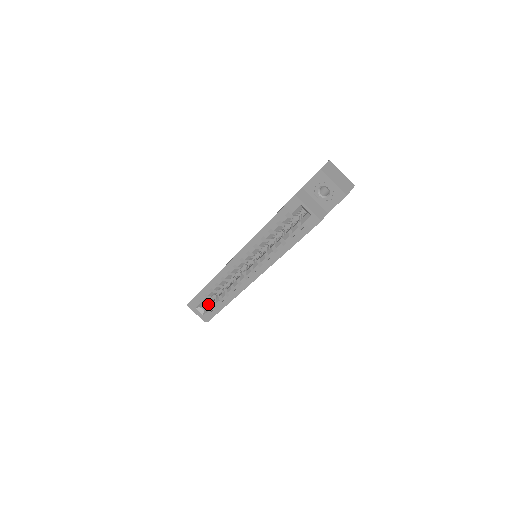
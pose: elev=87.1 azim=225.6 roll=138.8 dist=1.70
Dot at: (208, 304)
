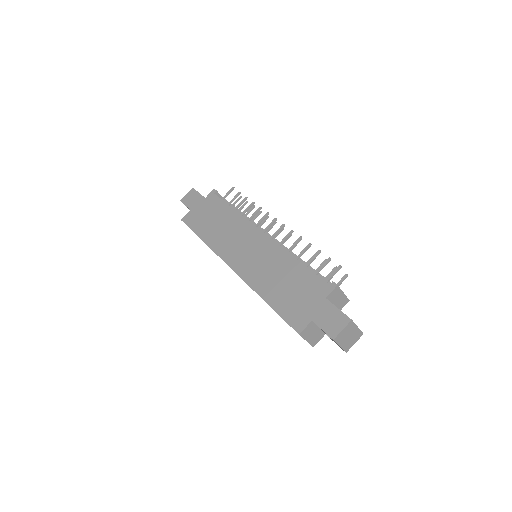
Dot at: occluded
